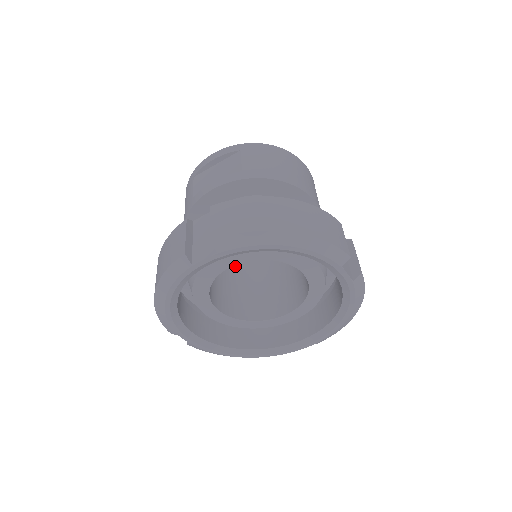
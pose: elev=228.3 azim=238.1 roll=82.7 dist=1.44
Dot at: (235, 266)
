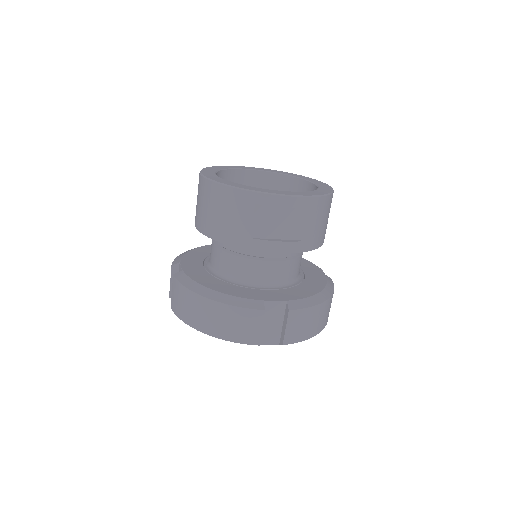
Dot at: occluded
